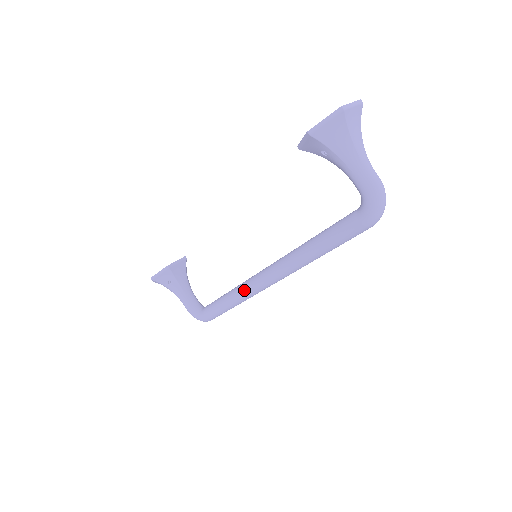
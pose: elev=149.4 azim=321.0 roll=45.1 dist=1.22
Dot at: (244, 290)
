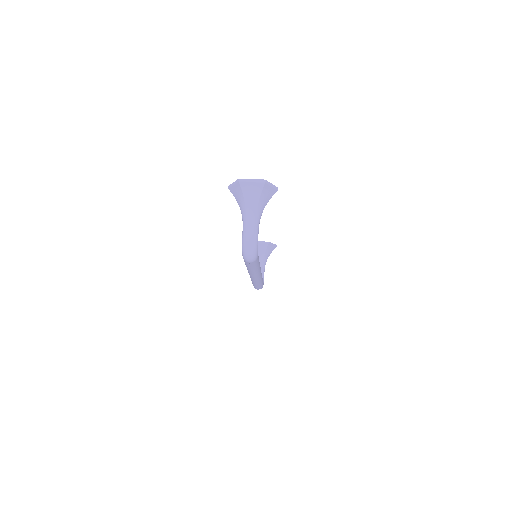
Dot at: occluded
